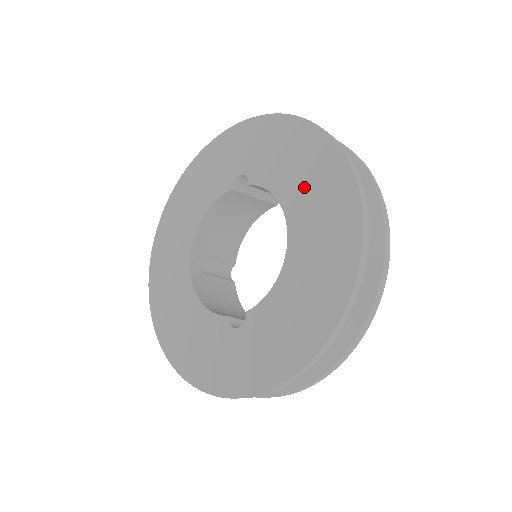
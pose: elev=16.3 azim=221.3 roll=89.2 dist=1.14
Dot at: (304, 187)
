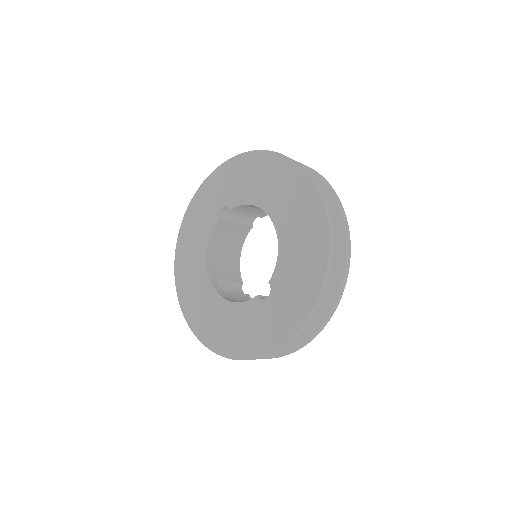
Dot at: (266, 187)
